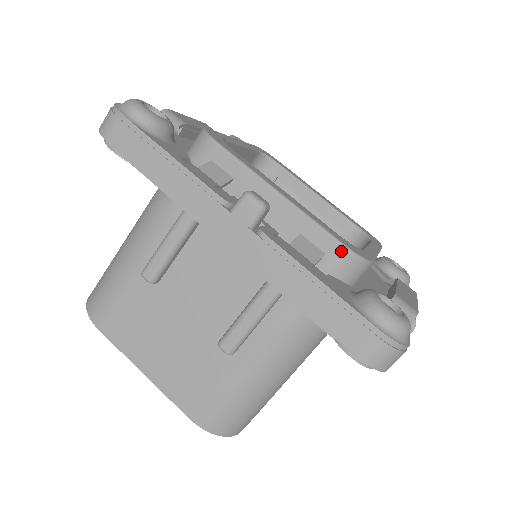
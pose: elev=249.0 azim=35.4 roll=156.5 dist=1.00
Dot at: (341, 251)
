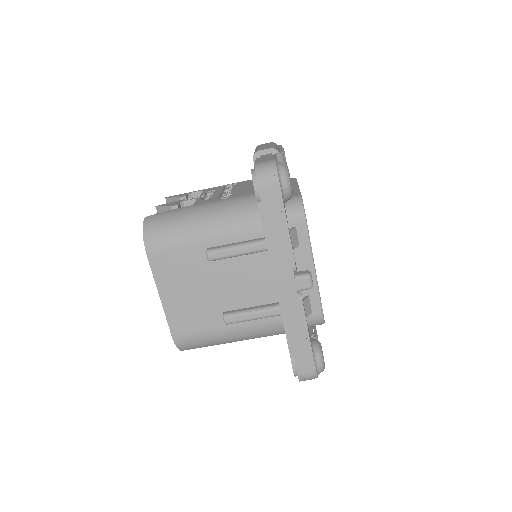
Dot at: (320, 316)
